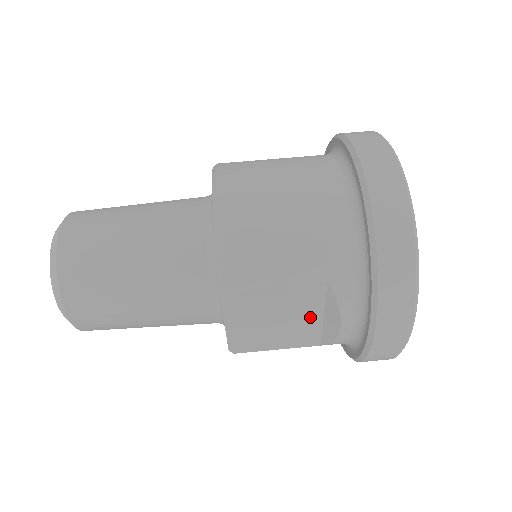
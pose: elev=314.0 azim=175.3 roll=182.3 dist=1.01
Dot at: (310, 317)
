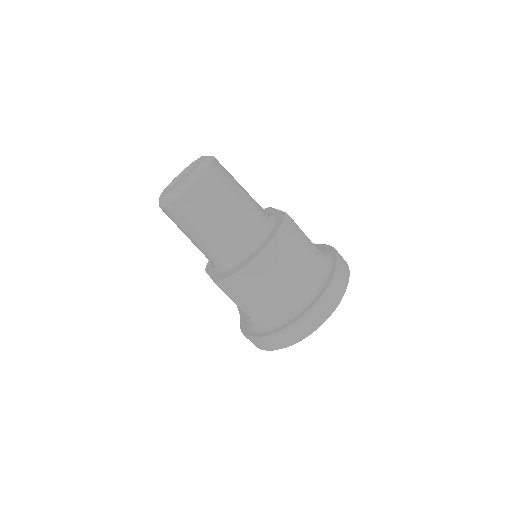
Dot at: occluded
